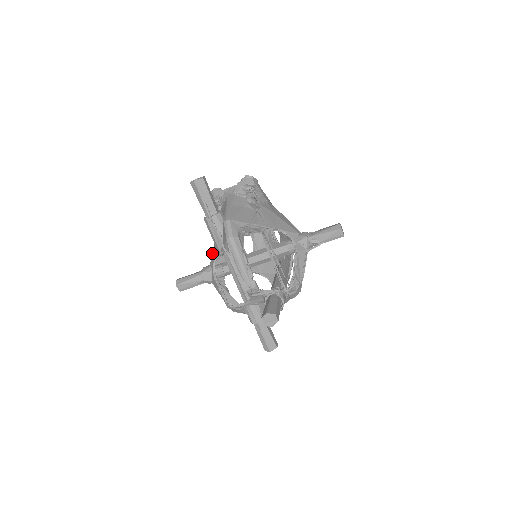
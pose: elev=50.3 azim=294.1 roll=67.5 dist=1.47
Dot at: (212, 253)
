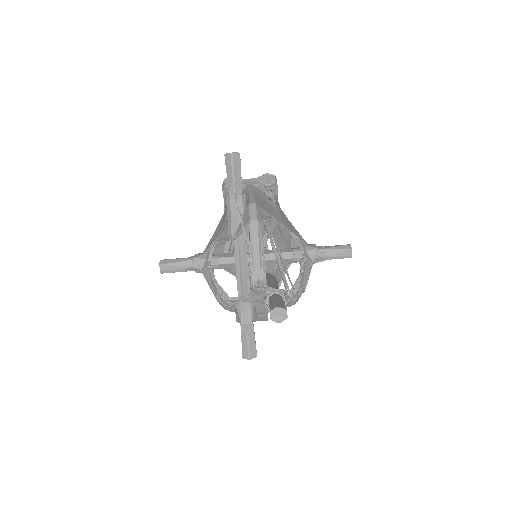
Dot at: (210, 241)
